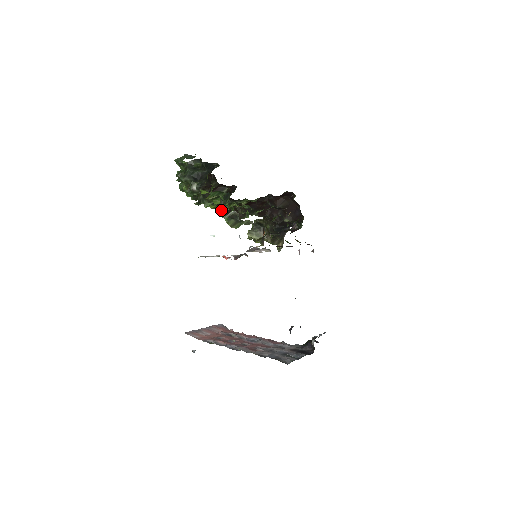
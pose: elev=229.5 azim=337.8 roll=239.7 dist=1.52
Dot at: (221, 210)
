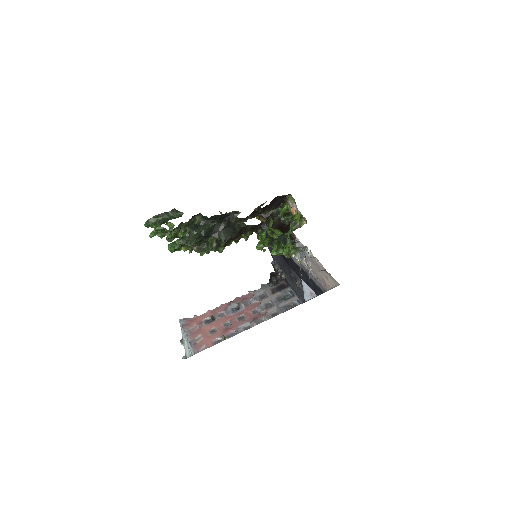
Dot at: occluded
